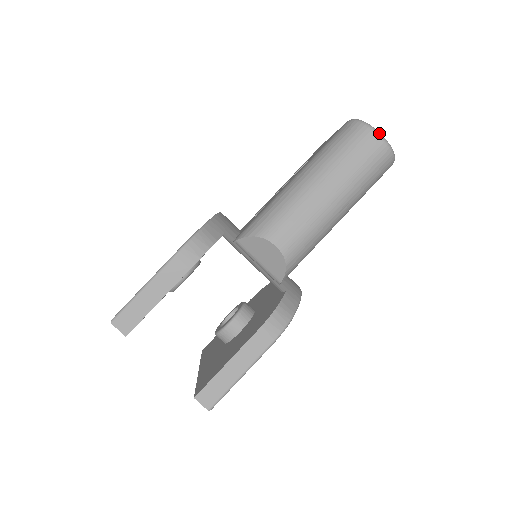
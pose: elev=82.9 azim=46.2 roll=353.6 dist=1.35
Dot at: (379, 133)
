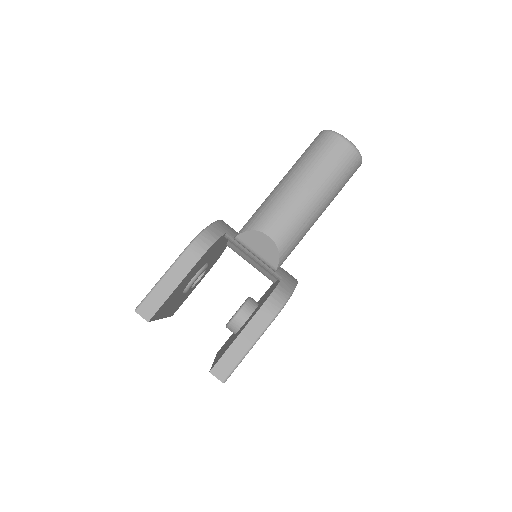
Dot at: (345, 138)
